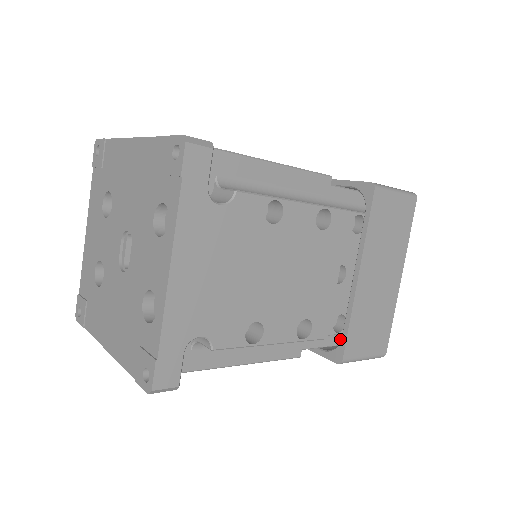
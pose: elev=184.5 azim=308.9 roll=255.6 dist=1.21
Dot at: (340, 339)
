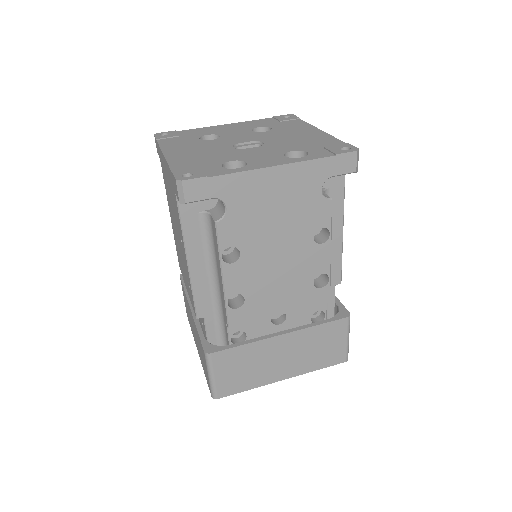
Dot at: occluded
